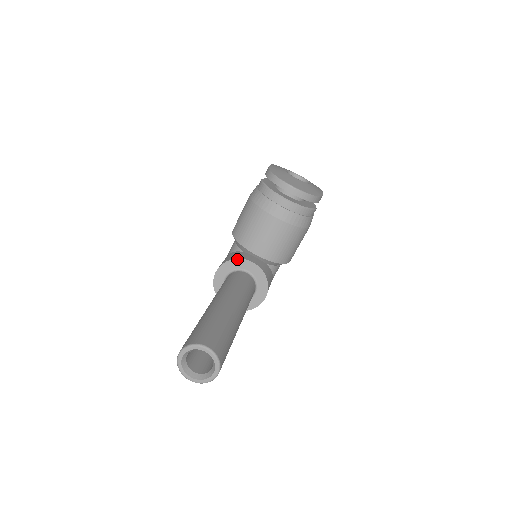
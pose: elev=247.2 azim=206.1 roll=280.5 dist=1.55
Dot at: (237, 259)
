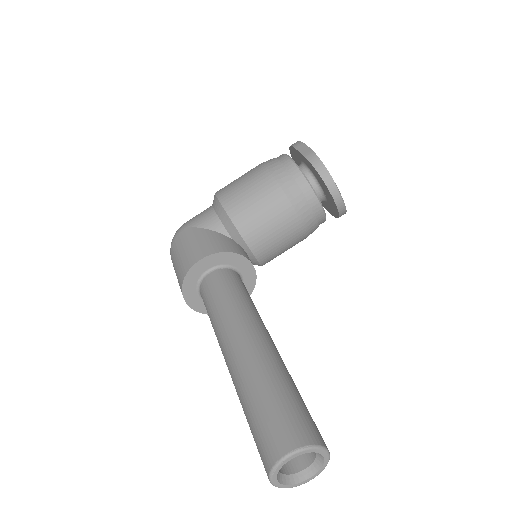
Dot at: (237, 254)
